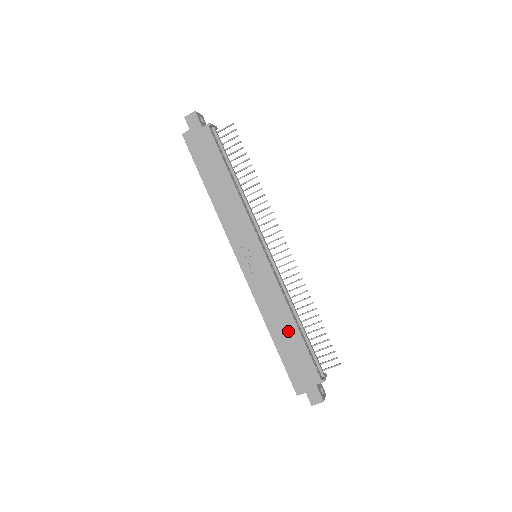
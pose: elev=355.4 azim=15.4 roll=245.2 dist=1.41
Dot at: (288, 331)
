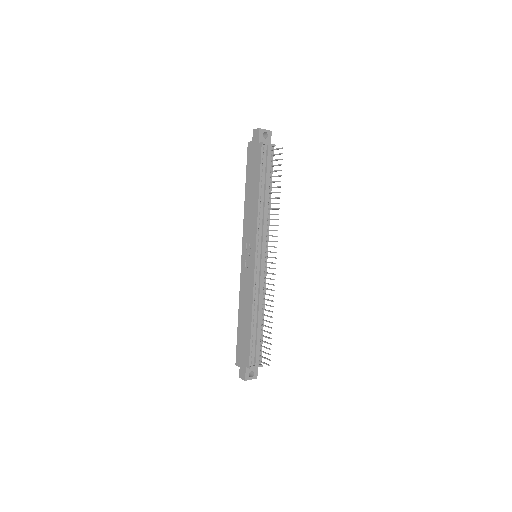
Dot at: (246, 320)
